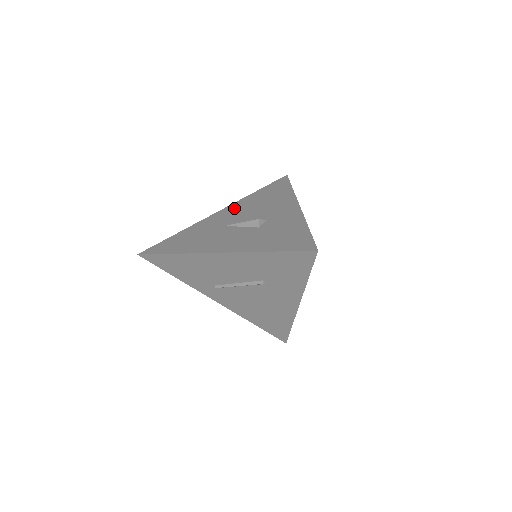
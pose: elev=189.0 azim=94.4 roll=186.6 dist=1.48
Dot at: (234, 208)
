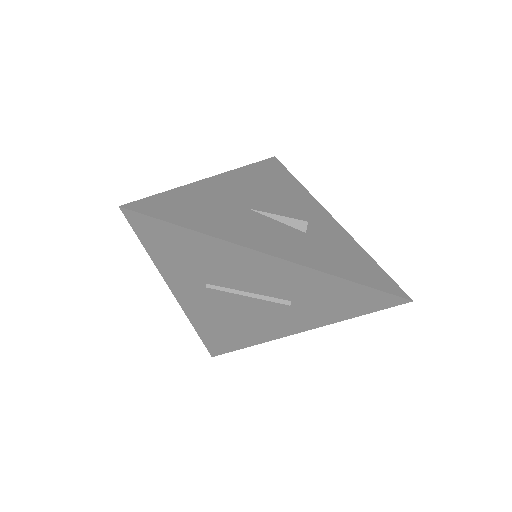
Dot at: (239, 181)
